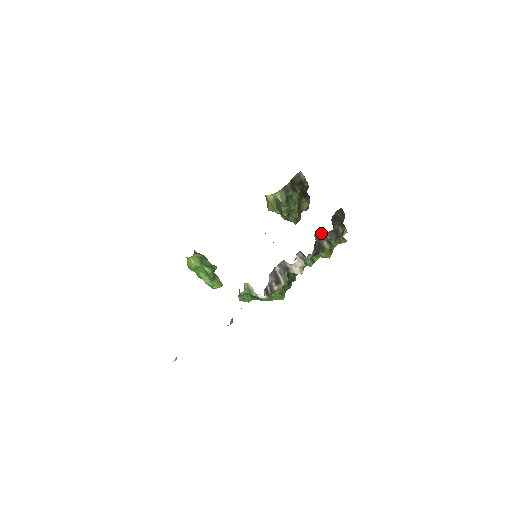
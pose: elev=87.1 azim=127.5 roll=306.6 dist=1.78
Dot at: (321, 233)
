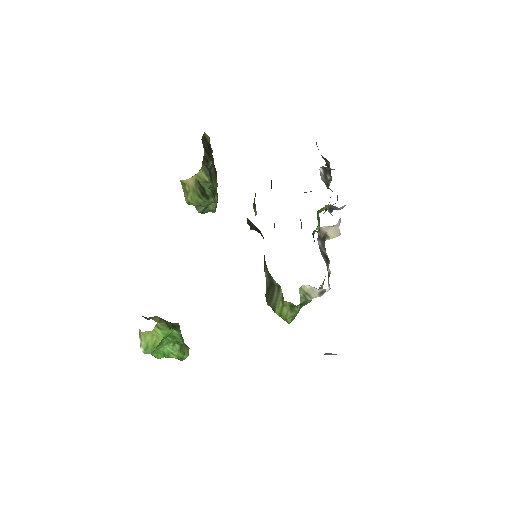
Dot at: (322, 175)
